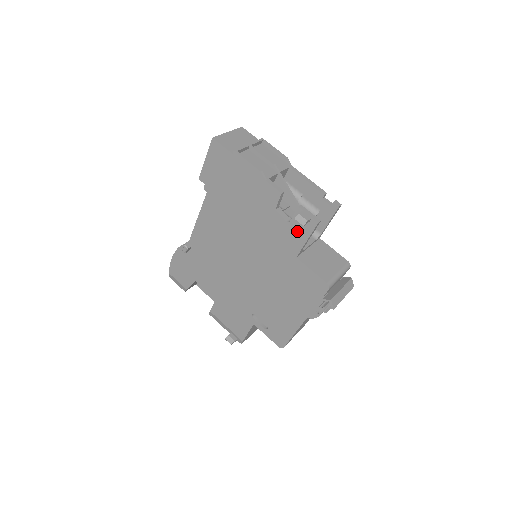
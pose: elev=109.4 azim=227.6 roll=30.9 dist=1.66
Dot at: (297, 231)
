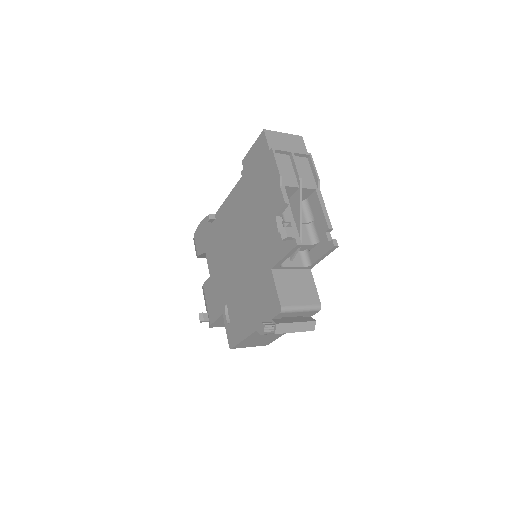
Dot at: (281, 244)
